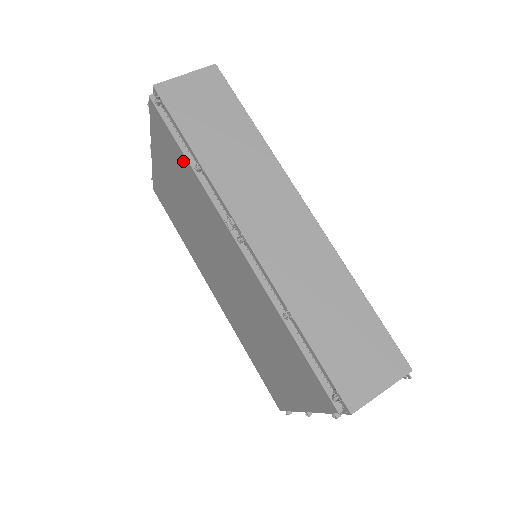
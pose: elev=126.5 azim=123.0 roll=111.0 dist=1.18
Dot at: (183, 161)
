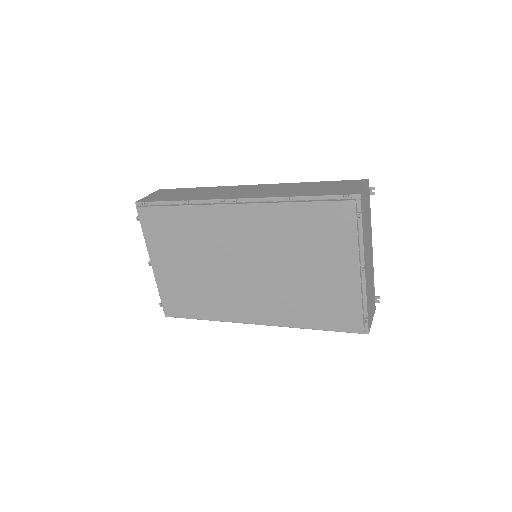
Dot at: (176, 214)
